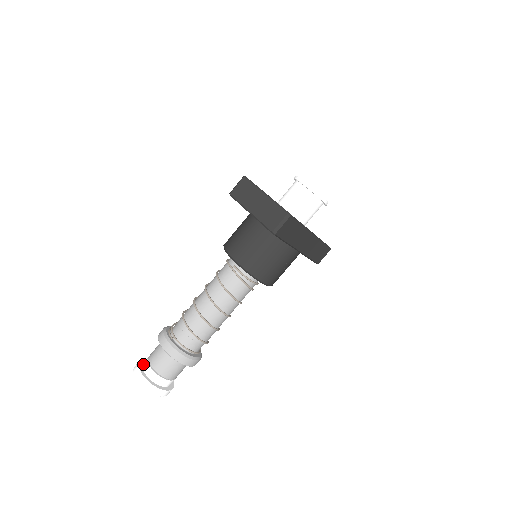
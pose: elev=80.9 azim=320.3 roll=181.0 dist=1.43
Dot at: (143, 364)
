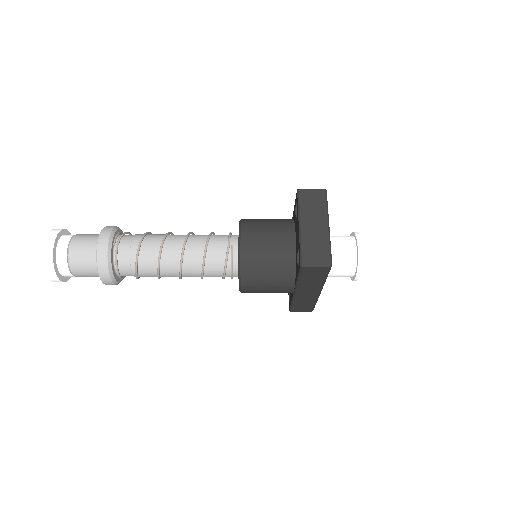
Dot at: (63, 236)
